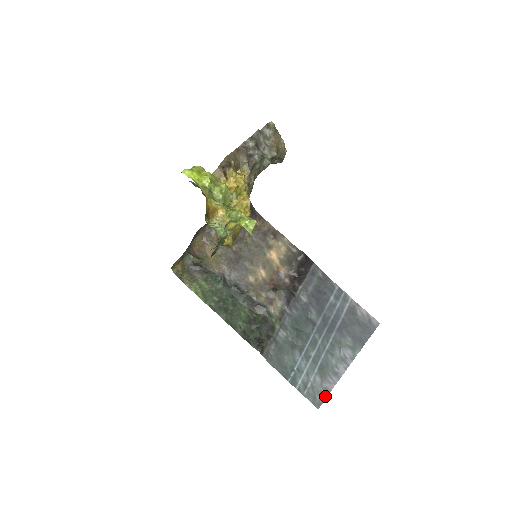
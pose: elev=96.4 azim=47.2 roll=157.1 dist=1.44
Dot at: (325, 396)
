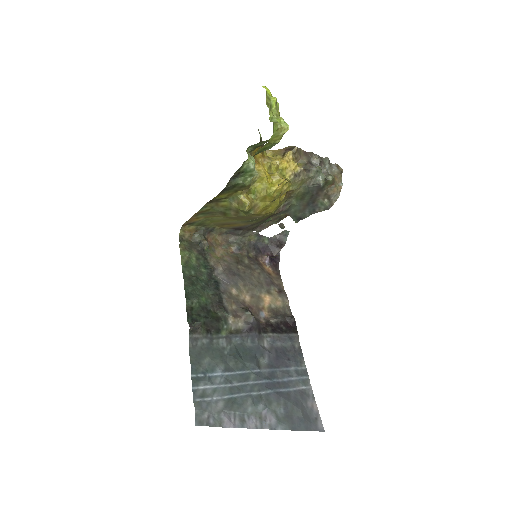
Dot at: (214, 424)
